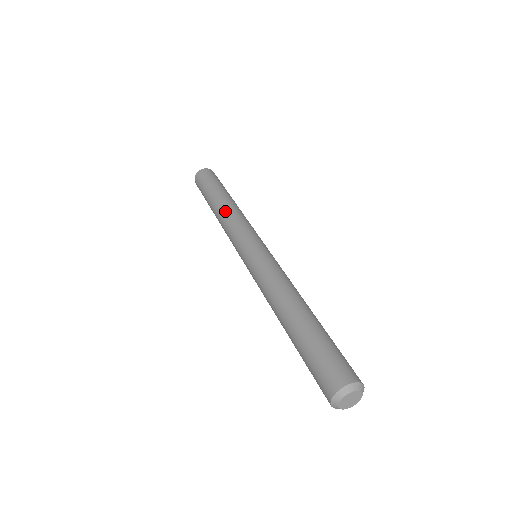
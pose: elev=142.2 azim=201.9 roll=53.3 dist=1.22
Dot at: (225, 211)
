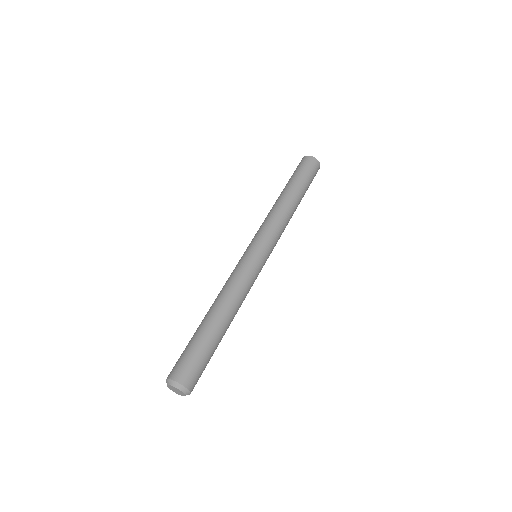
Dot at: (282, 207)
